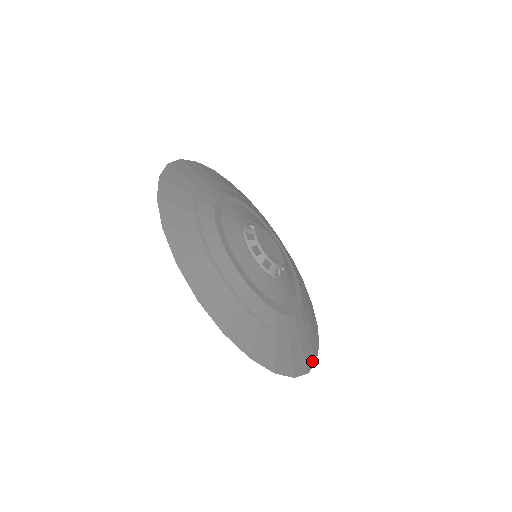
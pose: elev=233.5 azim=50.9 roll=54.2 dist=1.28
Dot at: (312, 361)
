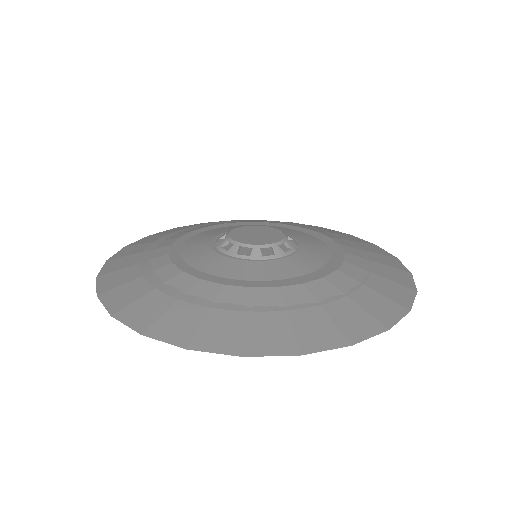
Dot at: (378, 249)
